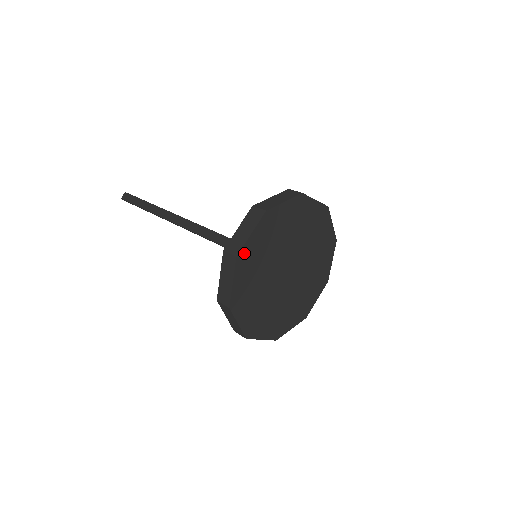
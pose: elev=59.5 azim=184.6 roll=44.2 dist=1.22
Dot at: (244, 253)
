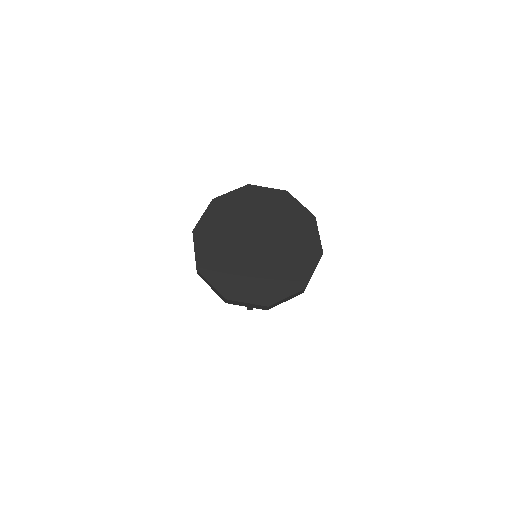
Dot at: (253, 189)
